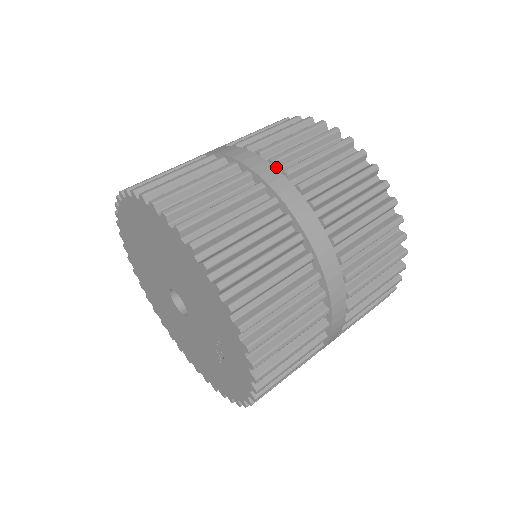
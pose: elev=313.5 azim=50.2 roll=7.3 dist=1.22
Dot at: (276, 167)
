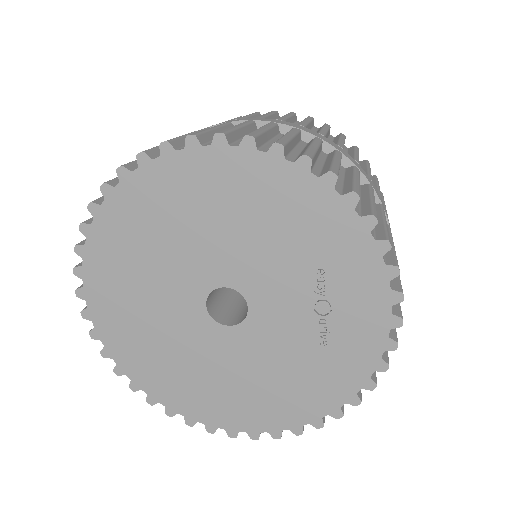
Dot at: occluded
